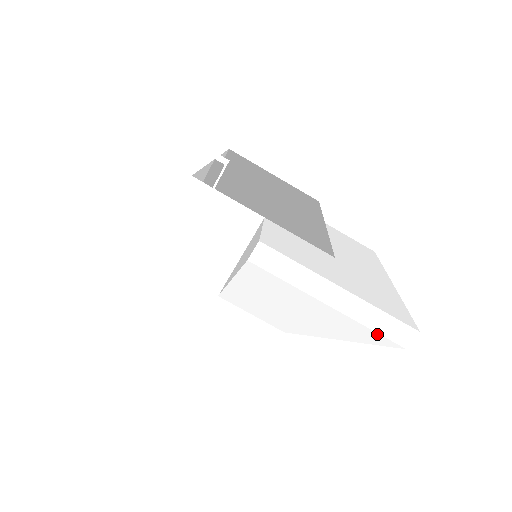
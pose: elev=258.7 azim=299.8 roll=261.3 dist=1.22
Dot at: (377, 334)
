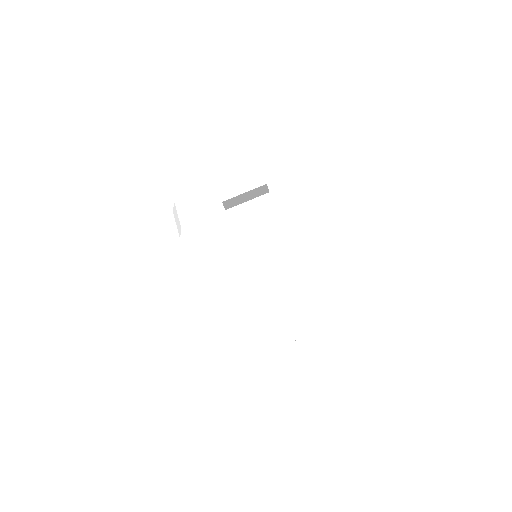
Dot at: (337, 359)
